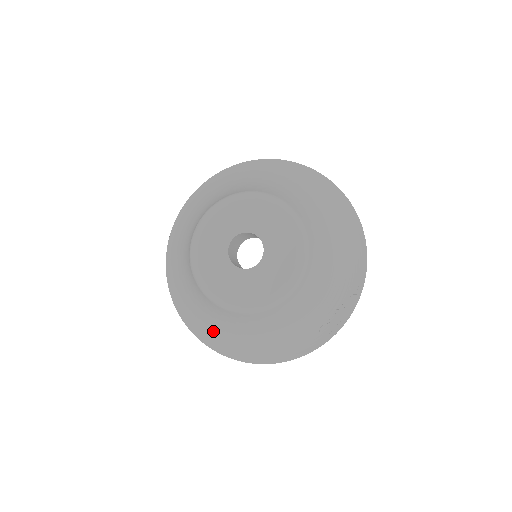
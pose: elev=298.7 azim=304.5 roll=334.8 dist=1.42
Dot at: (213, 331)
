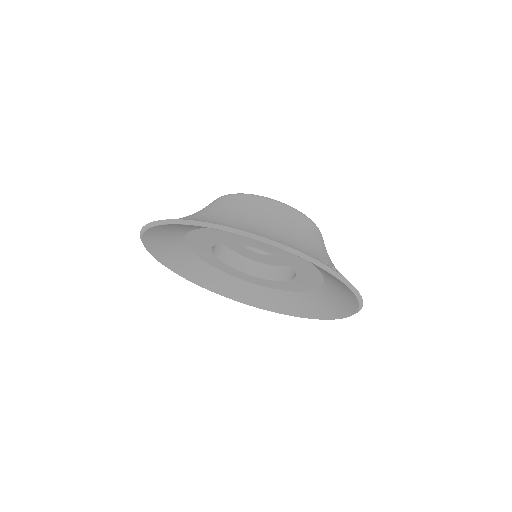
Dot at: occluded
